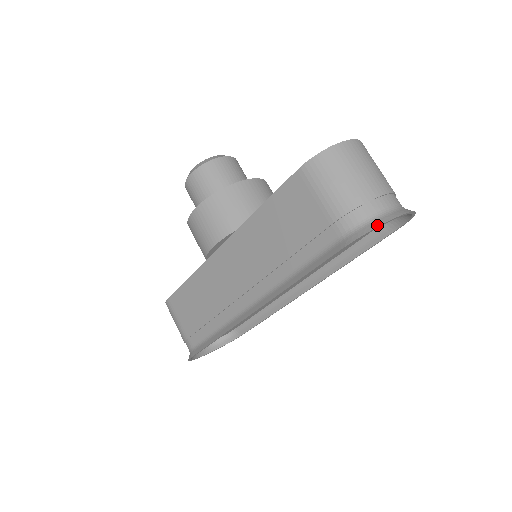
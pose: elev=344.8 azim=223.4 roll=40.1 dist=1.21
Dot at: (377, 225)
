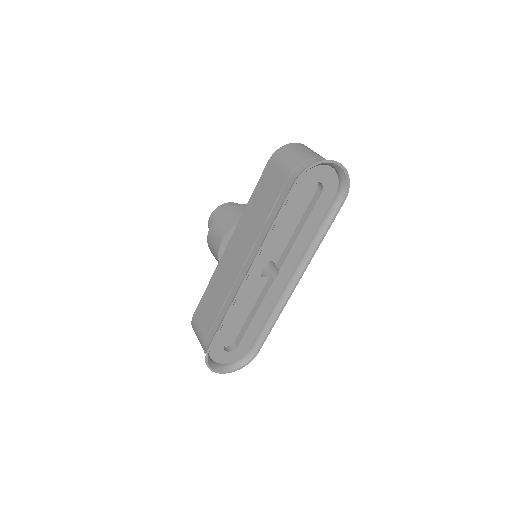
Dot at: (313, 164)
